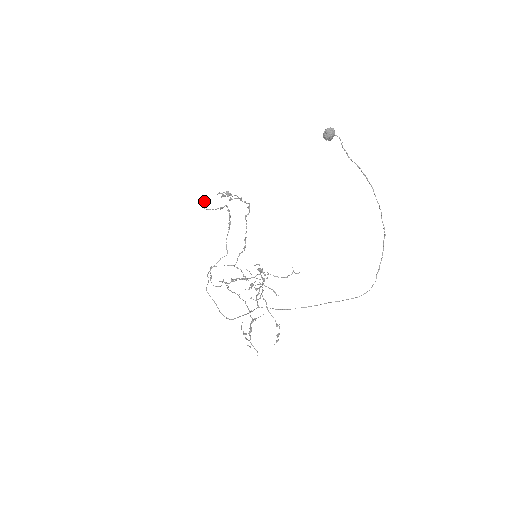
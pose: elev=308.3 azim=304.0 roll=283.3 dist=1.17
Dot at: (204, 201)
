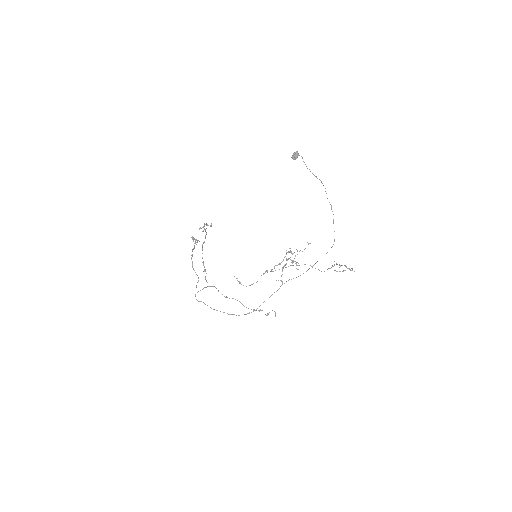
Dot at: (193, 237)
